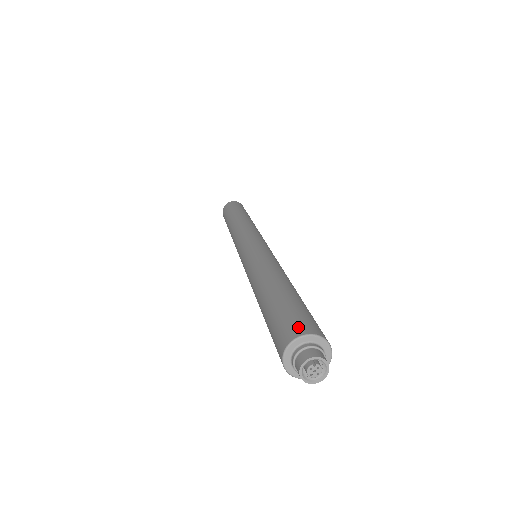
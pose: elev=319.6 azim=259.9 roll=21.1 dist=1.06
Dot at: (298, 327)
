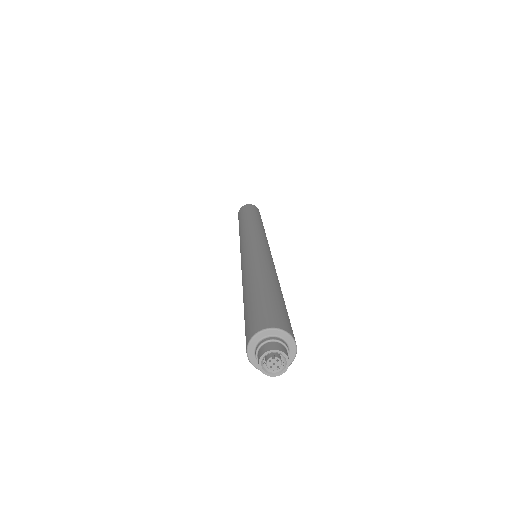
Dot at: (264, 321)
